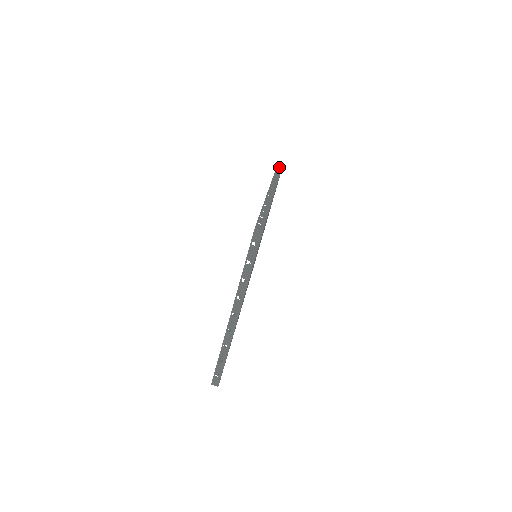
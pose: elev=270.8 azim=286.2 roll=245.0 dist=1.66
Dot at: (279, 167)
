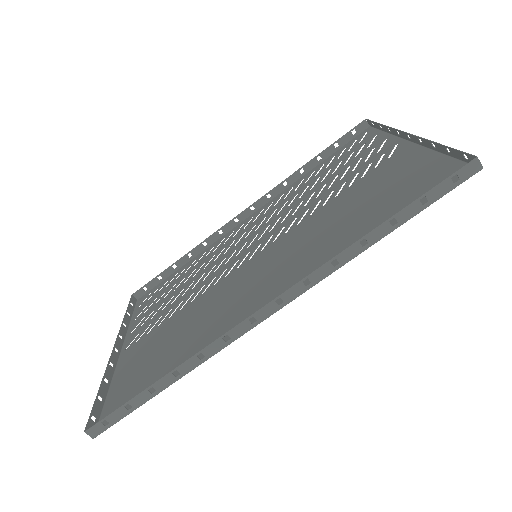
Dot at: (447, 185)
